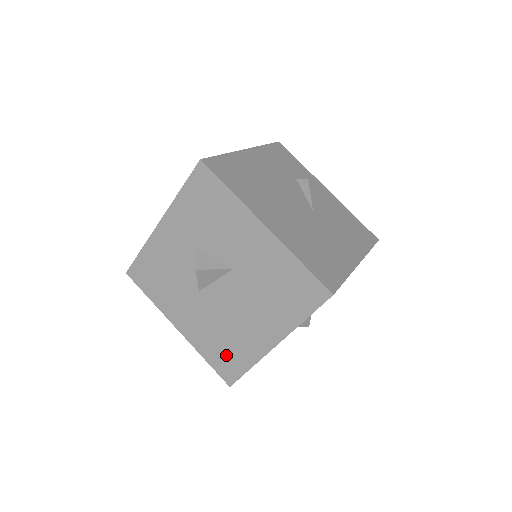
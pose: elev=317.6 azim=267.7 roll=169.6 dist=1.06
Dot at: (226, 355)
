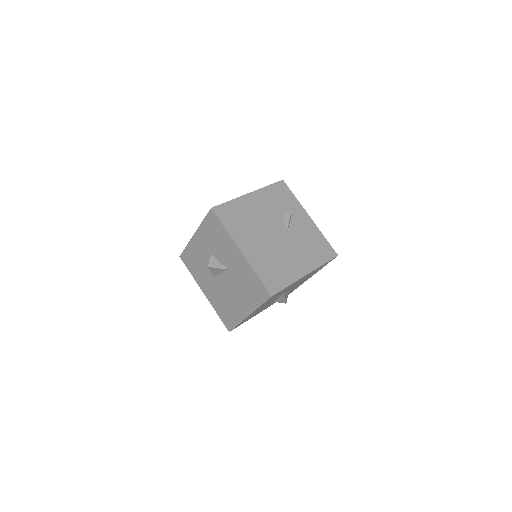
Dot at: (227, 314)
